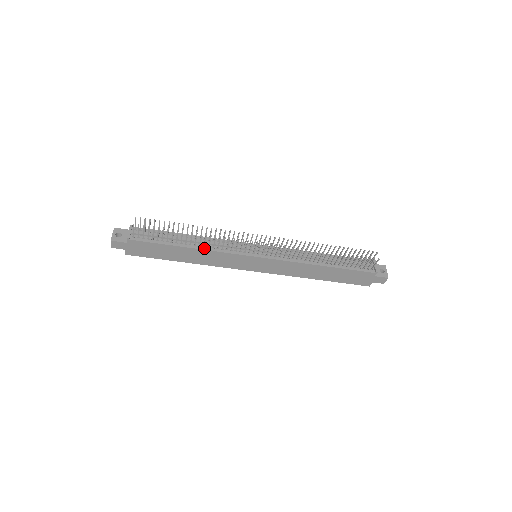
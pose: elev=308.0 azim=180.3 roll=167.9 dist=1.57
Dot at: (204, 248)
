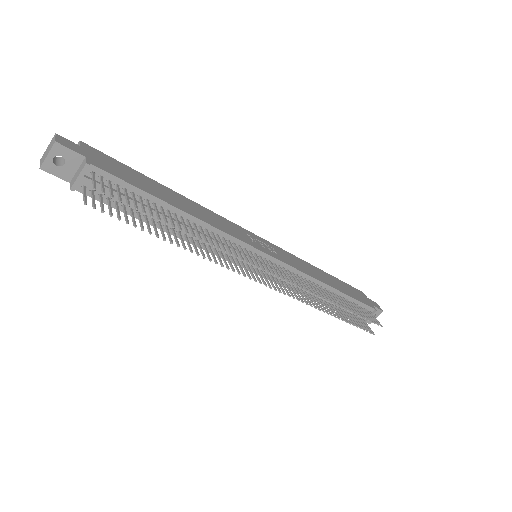
Dot at: (190, 240)
